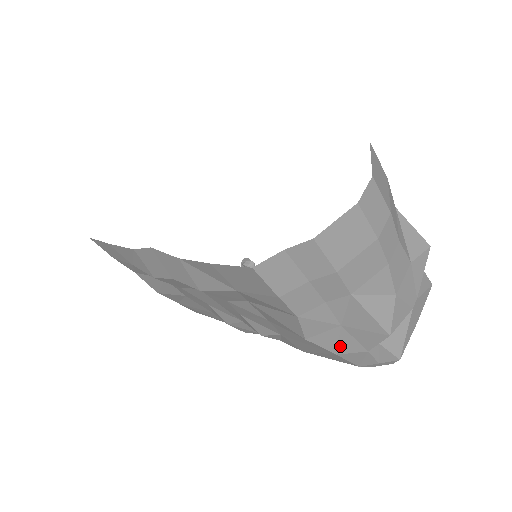
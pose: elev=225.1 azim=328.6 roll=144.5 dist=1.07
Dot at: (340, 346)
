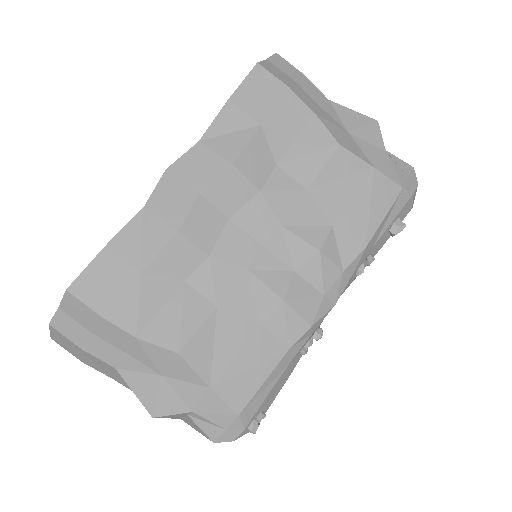
Dot at: (367, 156)
